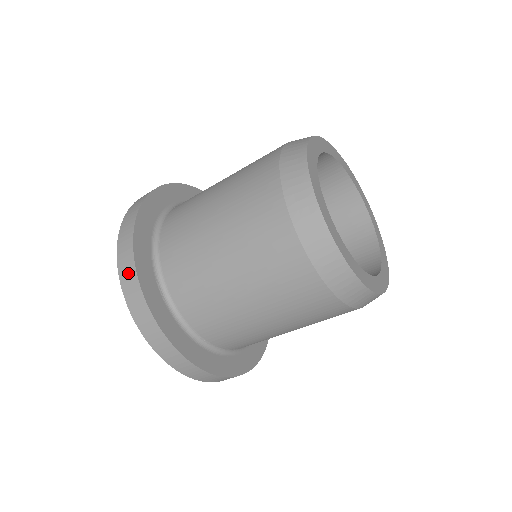
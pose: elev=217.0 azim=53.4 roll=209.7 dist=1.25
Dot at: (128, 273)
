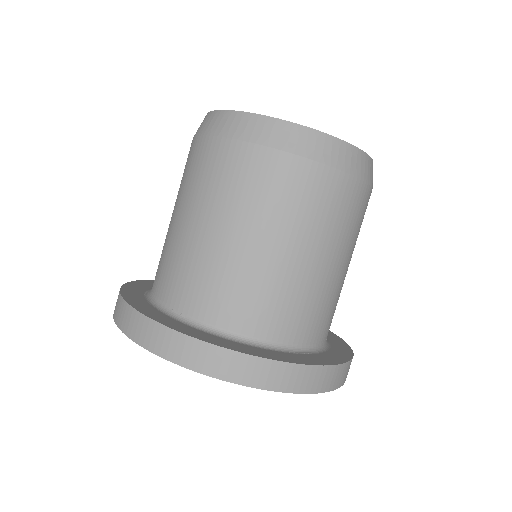
Dot at: occluded
